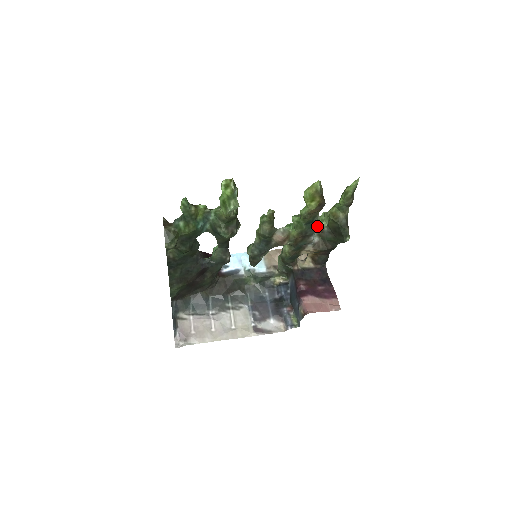
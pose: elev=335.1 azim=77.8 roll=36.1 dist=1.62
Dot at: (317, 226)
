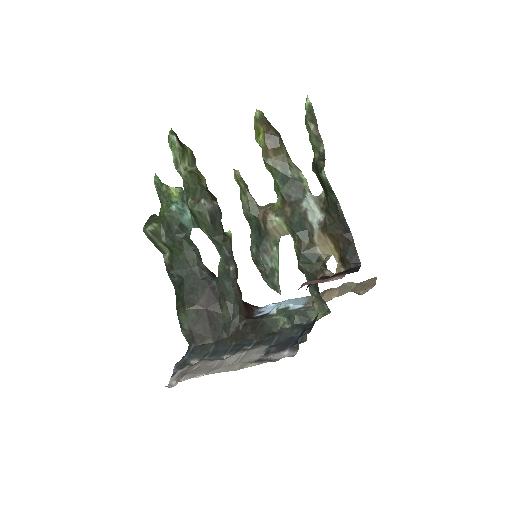
Dot at: (303, 188)
